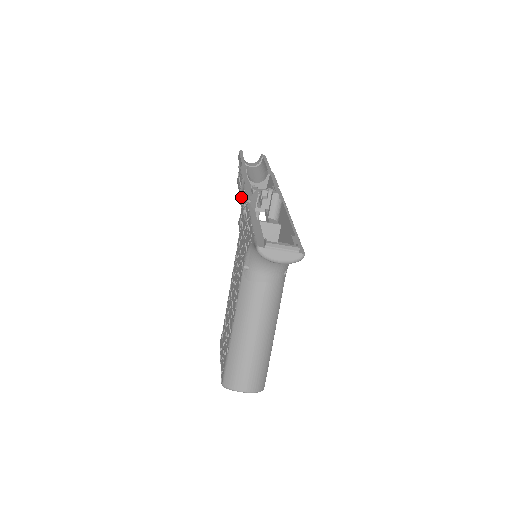
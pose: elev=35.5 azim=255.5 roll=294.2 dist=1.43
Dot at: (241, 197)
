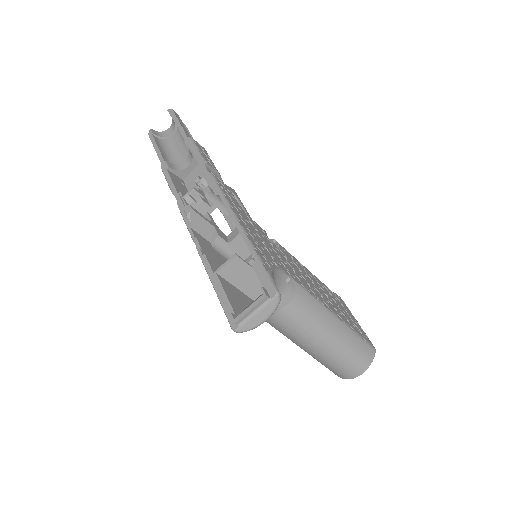
Dot at: occluded
